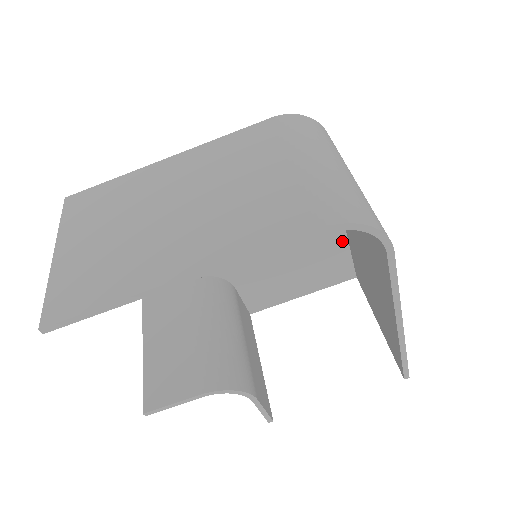
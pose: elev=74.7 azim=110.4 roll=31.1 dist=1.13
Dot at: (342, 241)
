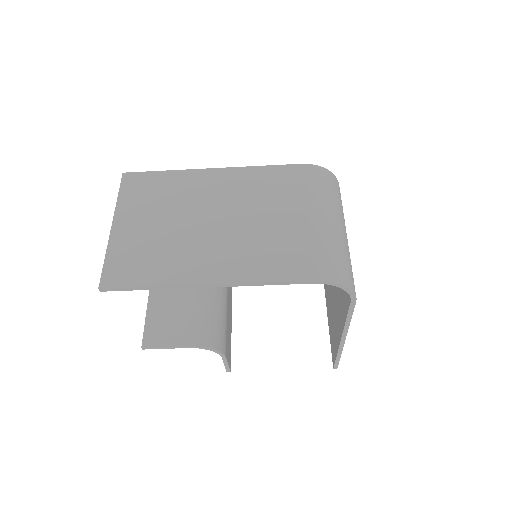
Dot at: occluded
